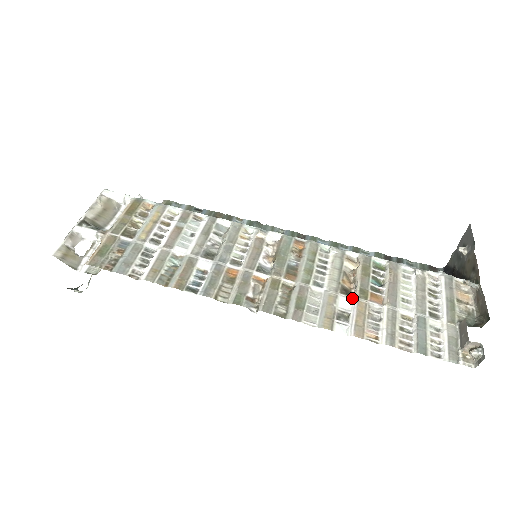
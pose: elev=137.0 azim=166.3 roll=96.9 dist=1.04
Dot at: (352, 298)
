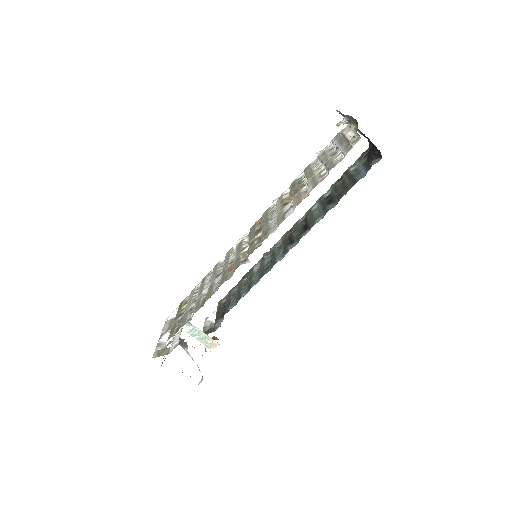
Dot at: (291, 201)
